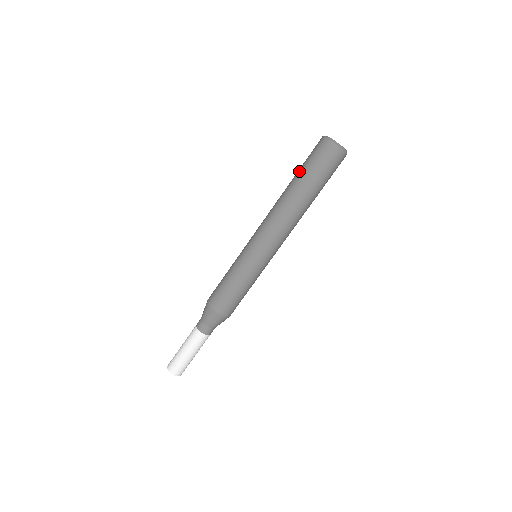
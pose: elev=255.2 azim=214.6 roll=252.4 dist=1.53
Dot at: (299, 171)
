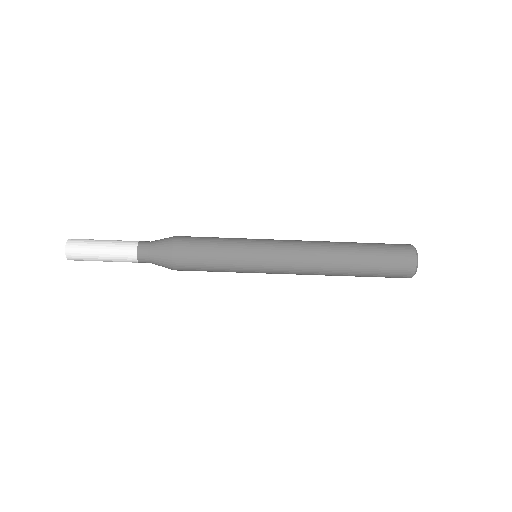
Dot at: occluded
